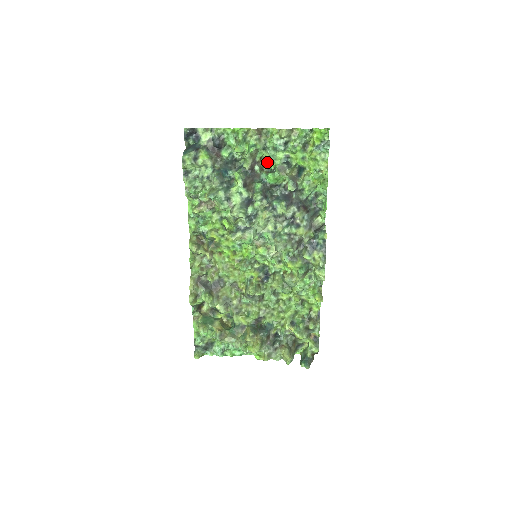
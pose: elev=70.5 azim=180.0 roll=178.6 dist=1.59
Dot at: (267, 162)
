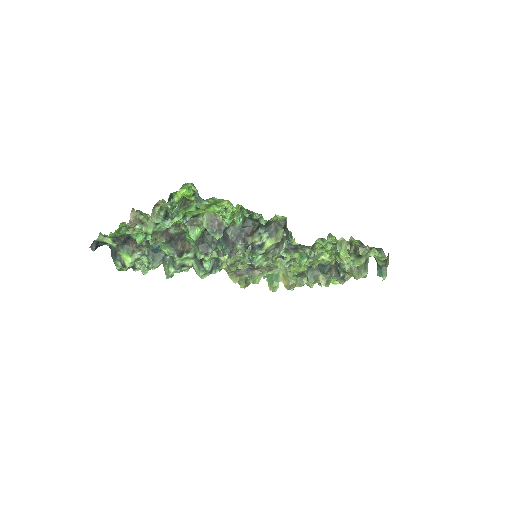
Dot at: occluded
